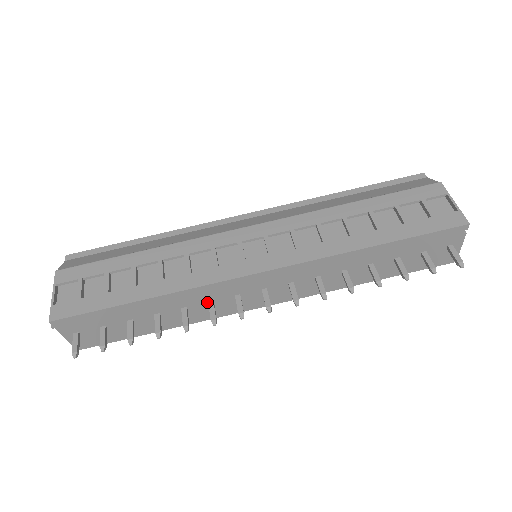
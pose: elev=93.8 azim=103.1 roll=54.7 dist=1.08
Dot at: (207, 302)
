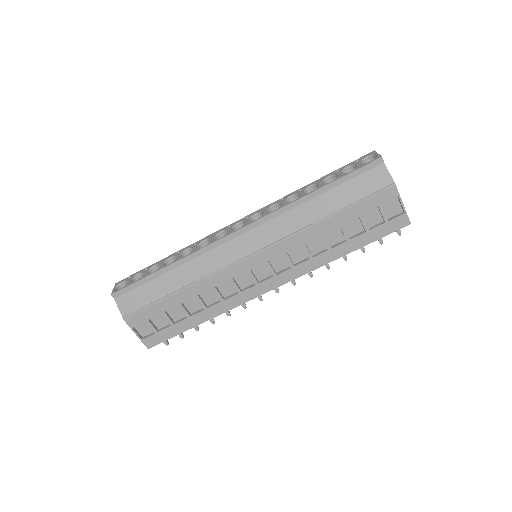
Dot at: occluded
